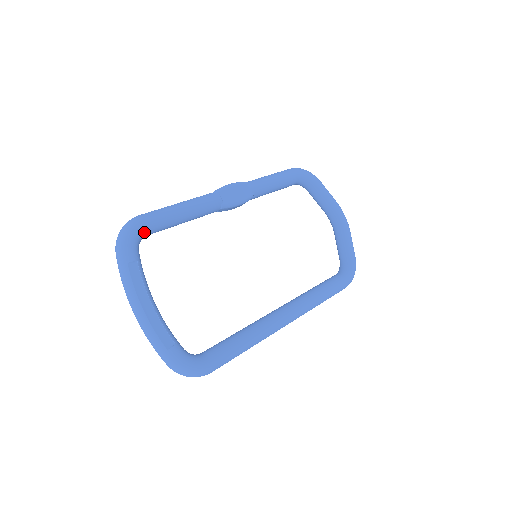
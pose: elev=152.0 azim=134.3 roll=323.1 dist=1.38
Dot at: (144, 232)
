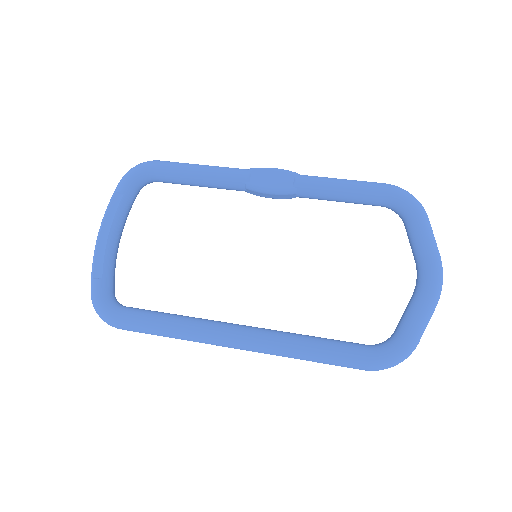
Dot at: (149, 174)
